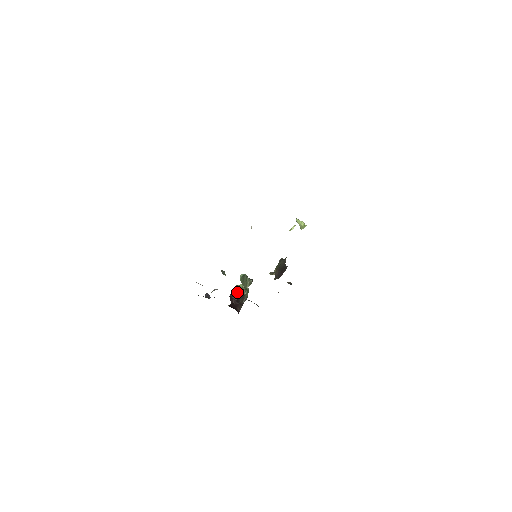
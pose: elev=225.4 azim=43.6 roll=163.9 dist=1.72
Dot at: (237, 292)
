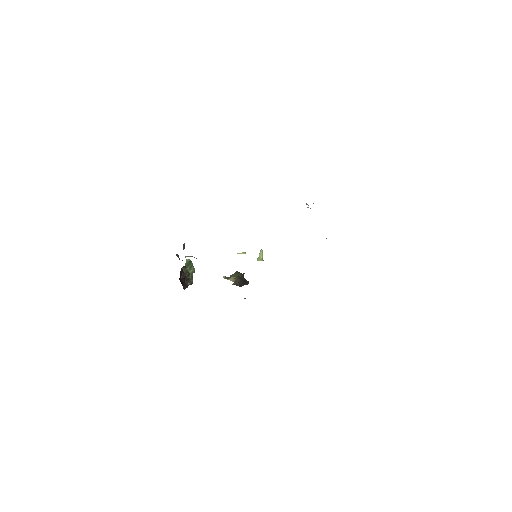
Dot at: (185, 272)
